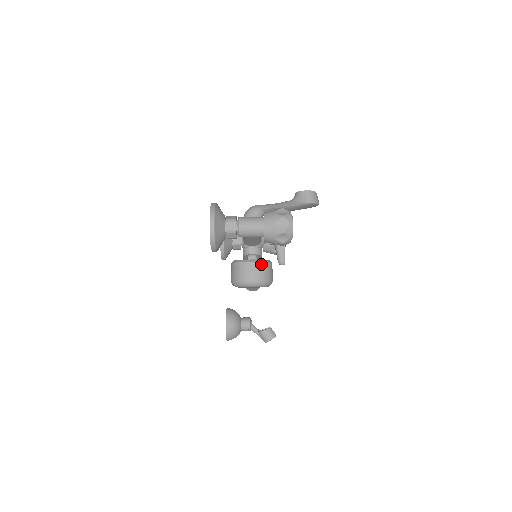
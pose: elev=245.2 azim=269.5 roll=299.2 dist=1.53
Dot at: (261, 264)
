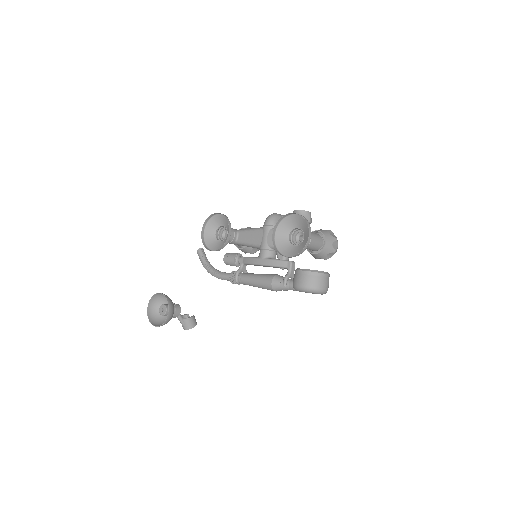
Dot at: (329, 276)
